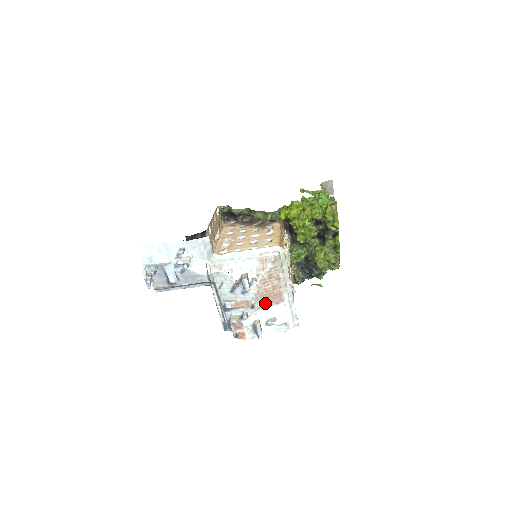
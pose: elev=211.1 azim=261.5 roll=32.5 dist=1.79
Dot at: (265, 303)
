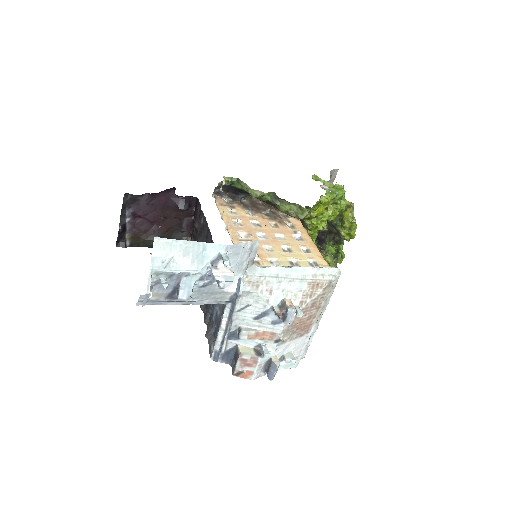
Dot at: (291, 336)
